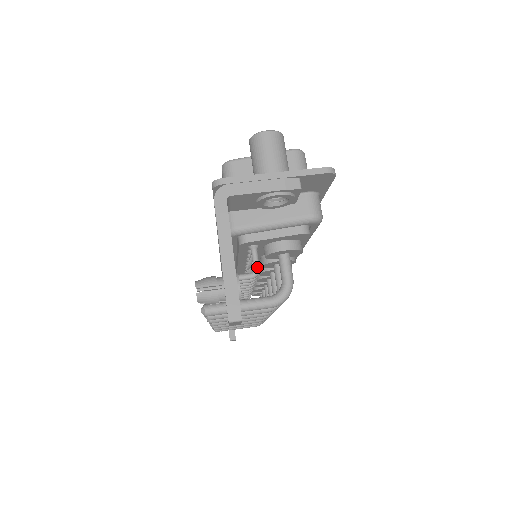
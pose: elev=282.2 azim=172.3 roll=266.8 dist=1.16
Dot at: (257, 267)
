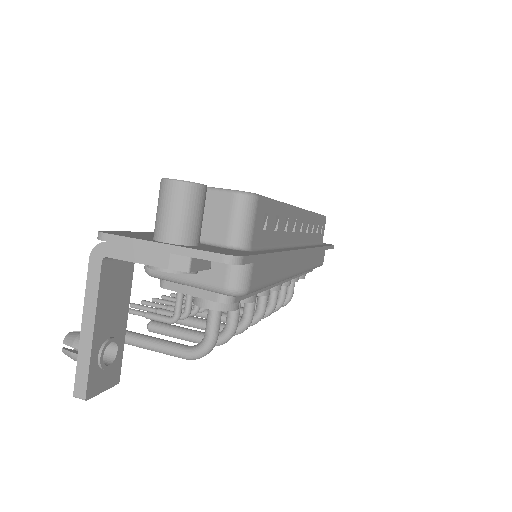
Dot at: (176, 314)
